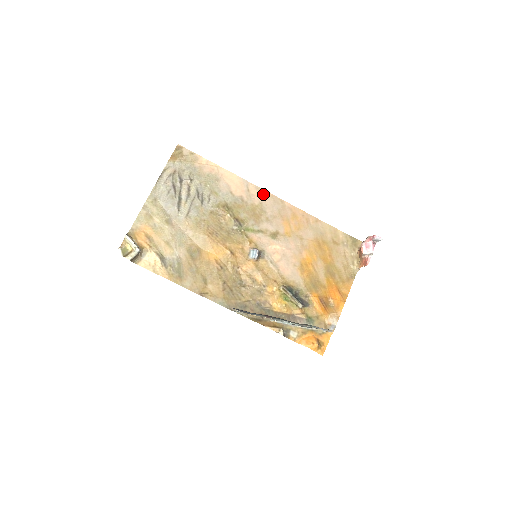
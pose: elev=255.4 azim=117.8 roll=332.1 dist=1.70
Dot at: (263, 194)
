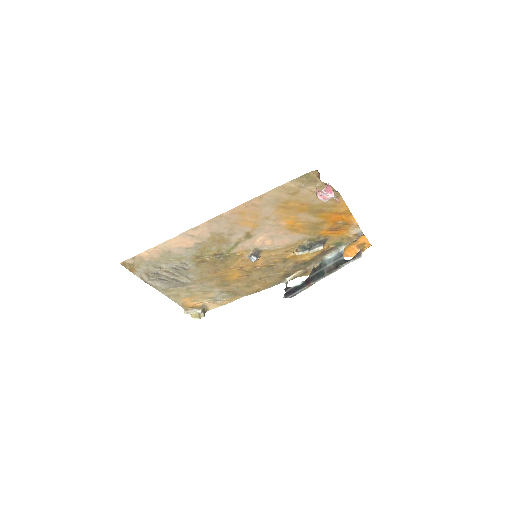
Dot at: (203, 227)
